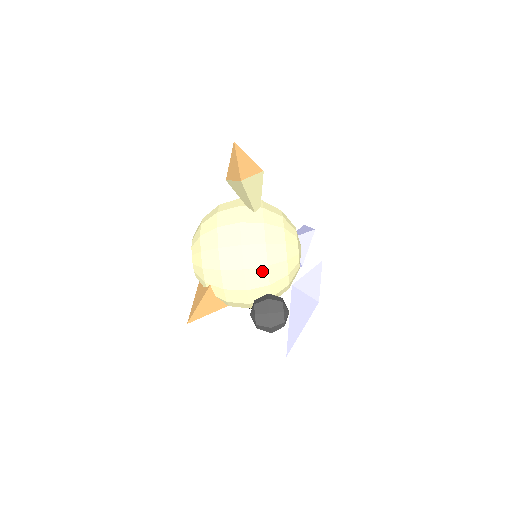
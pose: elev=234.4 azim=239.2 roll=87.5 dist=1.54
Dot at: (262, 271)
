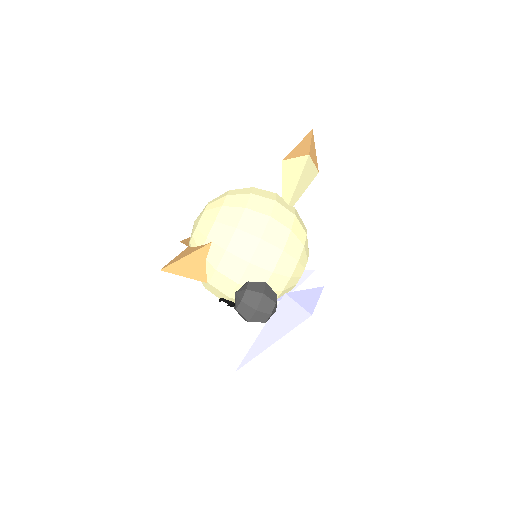
Dot at: (275, 252)
